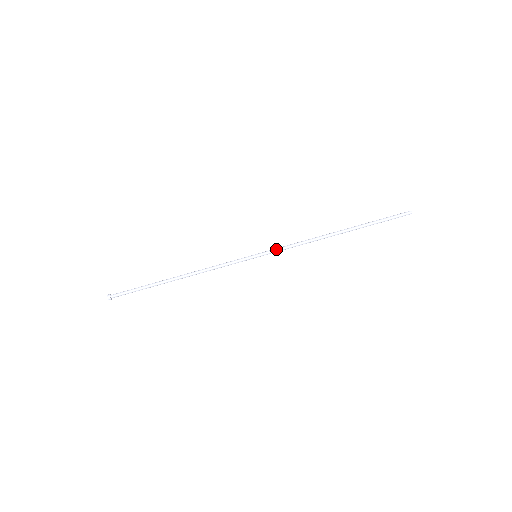
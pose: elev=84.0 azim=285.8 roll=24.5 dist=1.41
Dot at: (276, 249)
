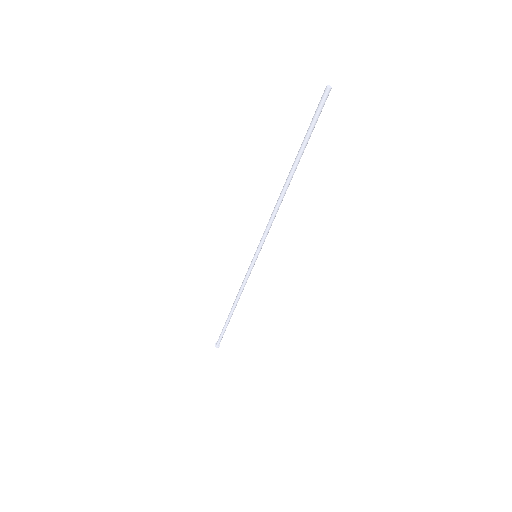
Dot at: (262, 241)
